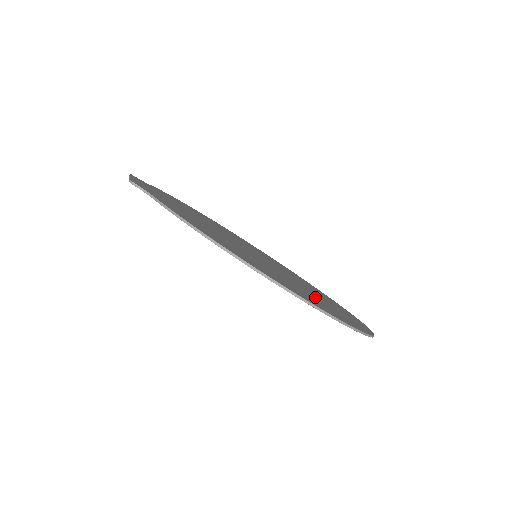
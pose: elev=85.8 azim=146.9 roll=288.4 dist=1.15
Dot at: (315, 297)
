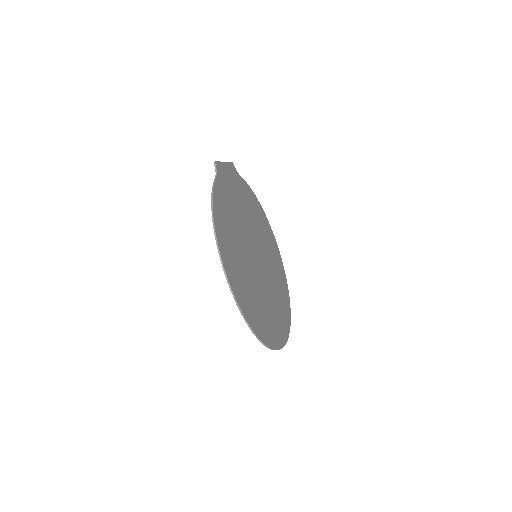
Dot at: (254, 296)
